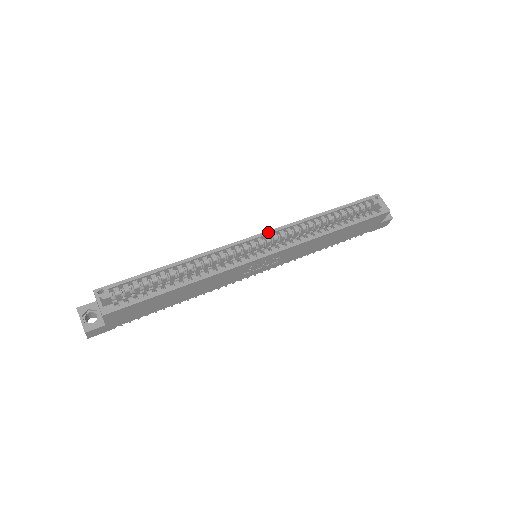
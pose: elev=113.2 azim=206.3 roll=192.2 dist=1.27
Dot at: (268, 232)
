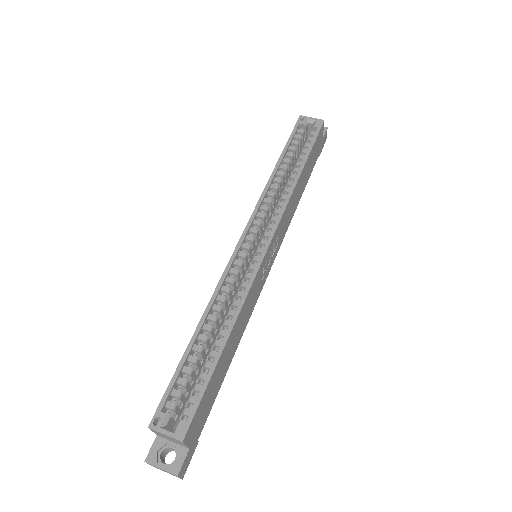
Dot at: (248, 224)
